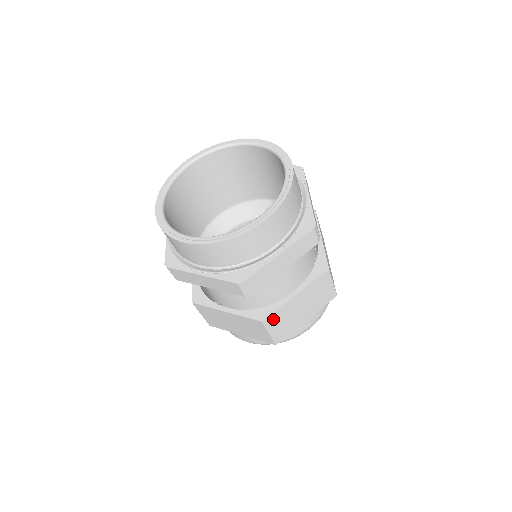
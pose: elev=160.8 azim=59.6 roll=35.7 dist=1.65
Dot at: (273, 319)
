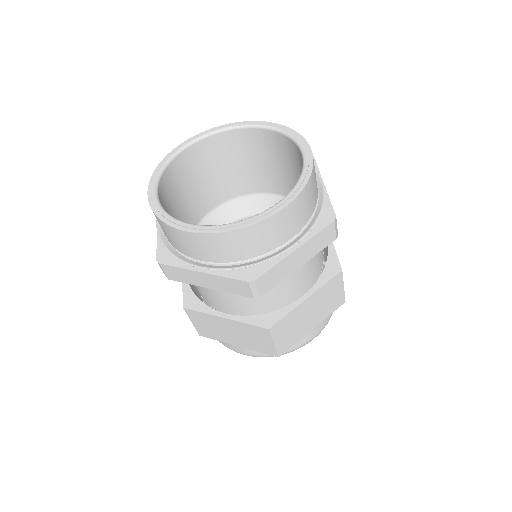
Dot at: (280, 326)
